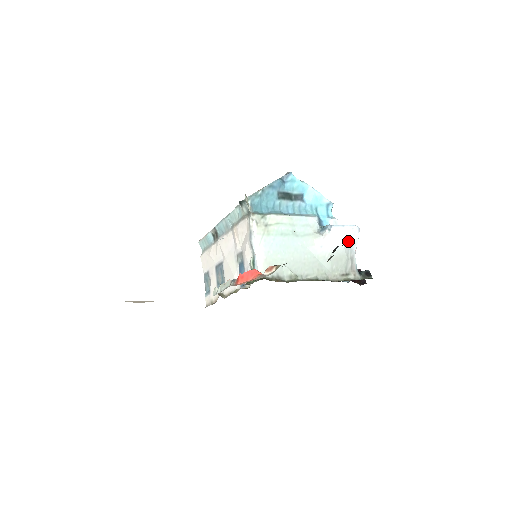
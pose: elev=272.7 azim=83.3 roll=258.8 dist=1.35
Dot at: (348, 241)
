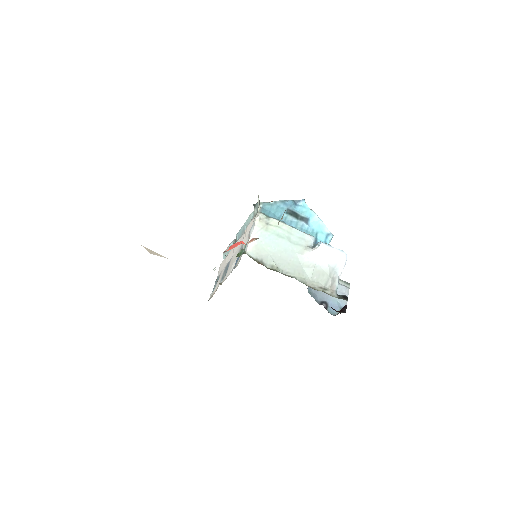
Dot at: (334, 262)
